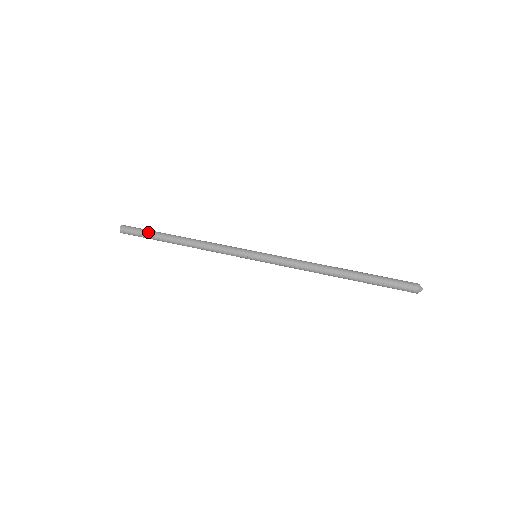
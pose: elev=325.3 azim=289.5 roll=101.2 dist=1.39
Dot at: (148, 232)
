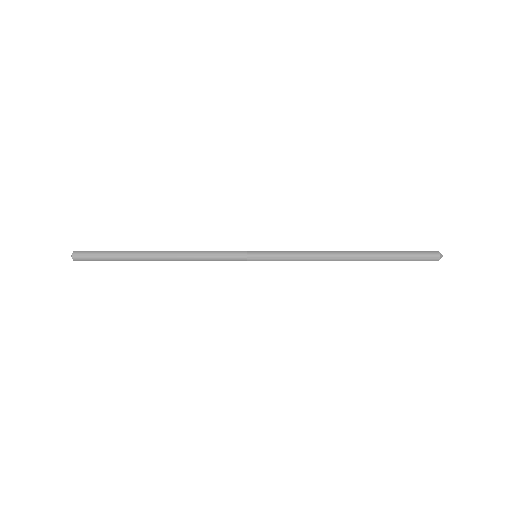
Dot at: occluded
